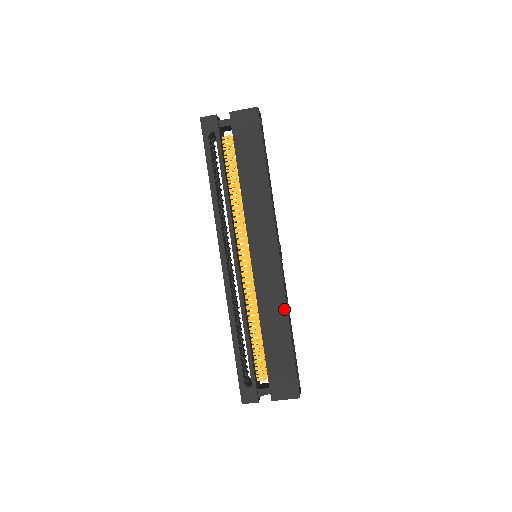
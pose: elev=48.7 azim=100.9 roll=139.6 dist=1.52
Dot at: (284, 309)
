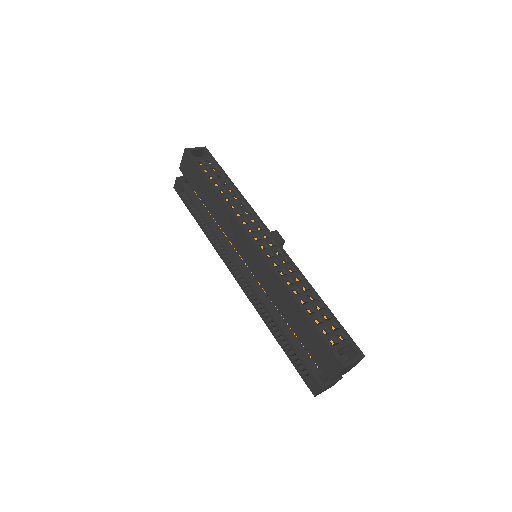
Dot at: (284, 289)
